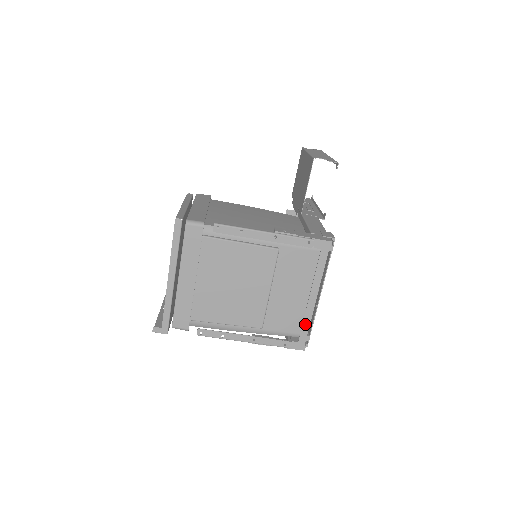
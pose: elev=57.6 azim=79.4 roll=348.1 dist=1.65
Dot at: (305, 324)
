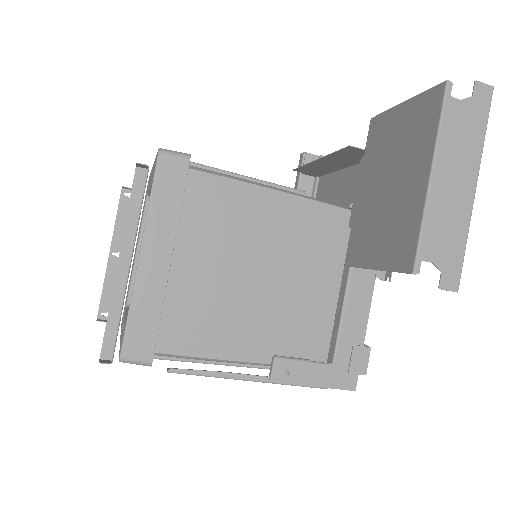
Dot at: occluded
